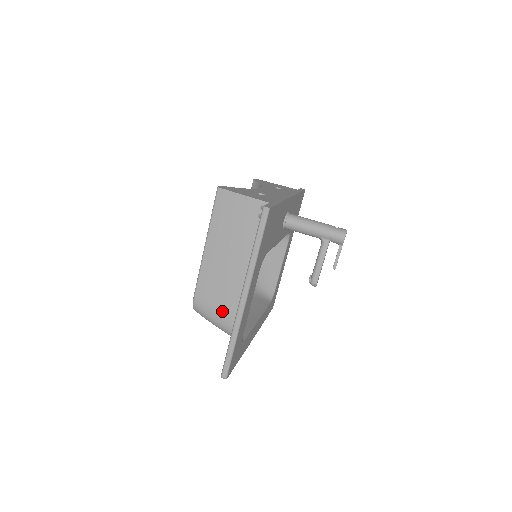
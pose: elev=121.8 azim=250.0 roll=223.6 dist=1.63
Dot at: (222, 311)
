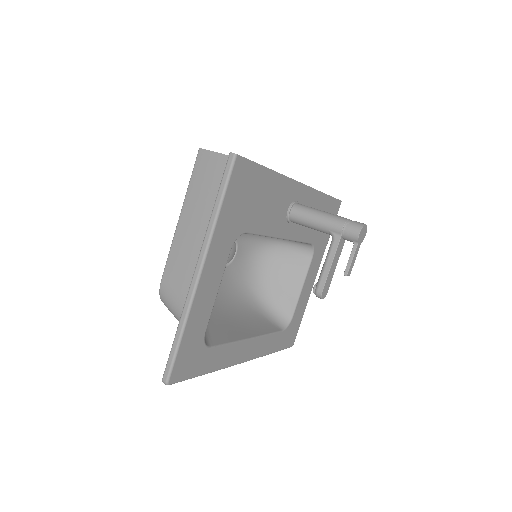
Dot at: (185, 300)
